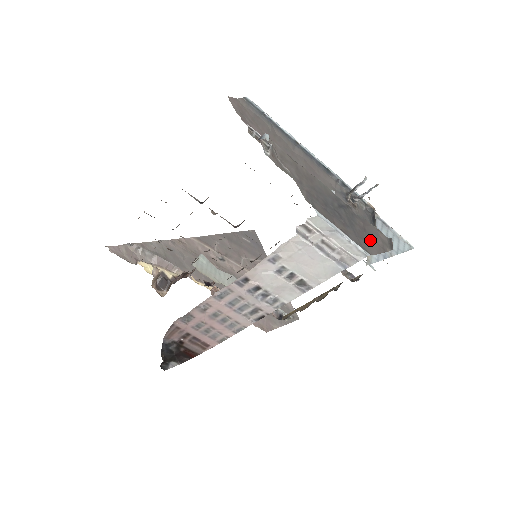
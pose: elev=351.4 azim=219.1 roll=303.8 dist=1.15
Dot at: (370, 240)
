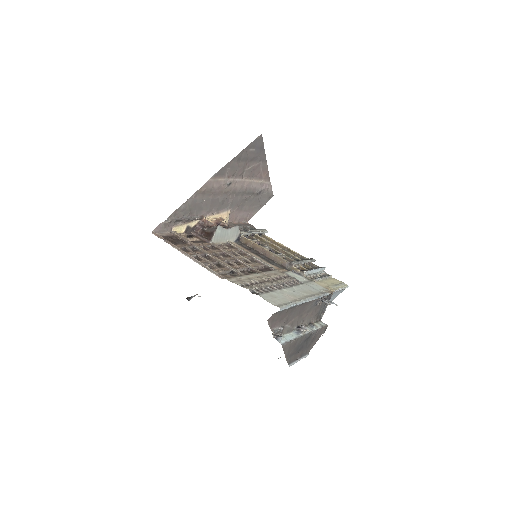
Dot at: (314, 342)
